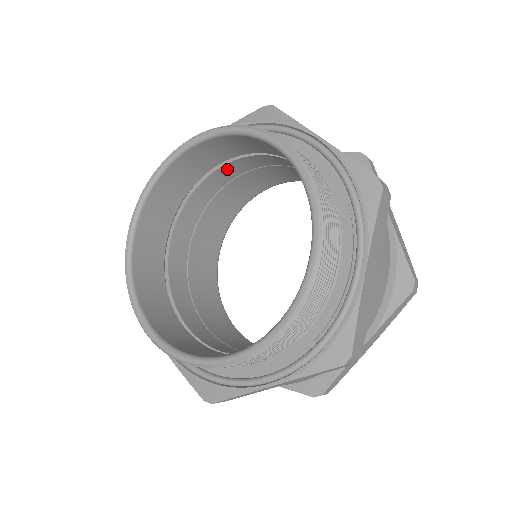
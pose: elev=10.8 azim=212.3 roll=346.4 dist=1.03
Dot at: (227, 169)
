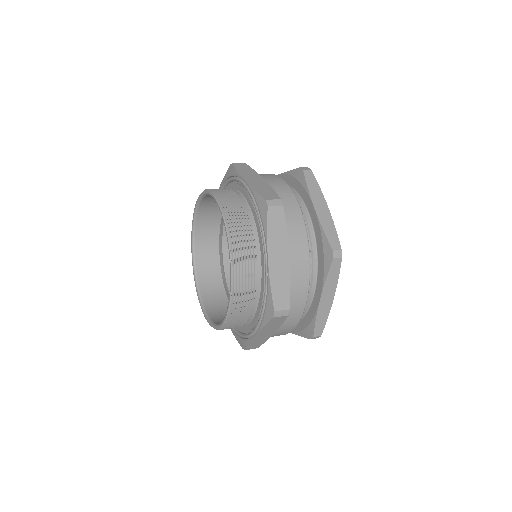
Dot at: occluded
